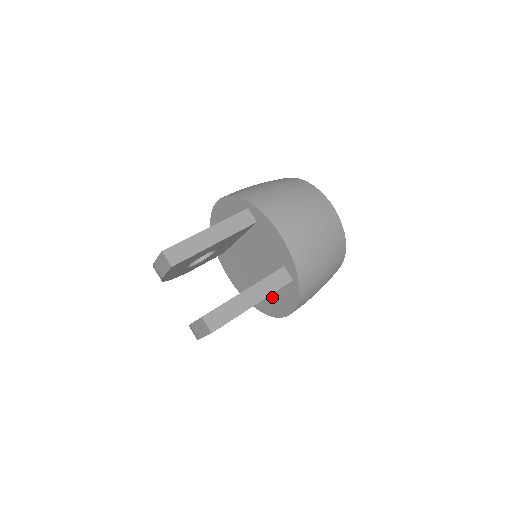
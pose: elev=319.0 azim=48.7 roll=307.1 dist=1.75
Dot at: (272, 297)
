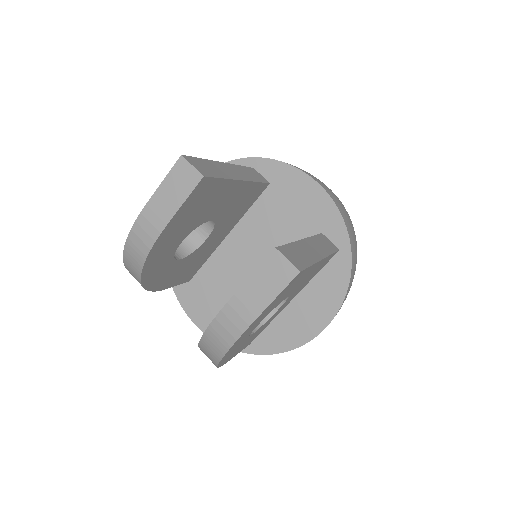
Dot at: (293, 308)
